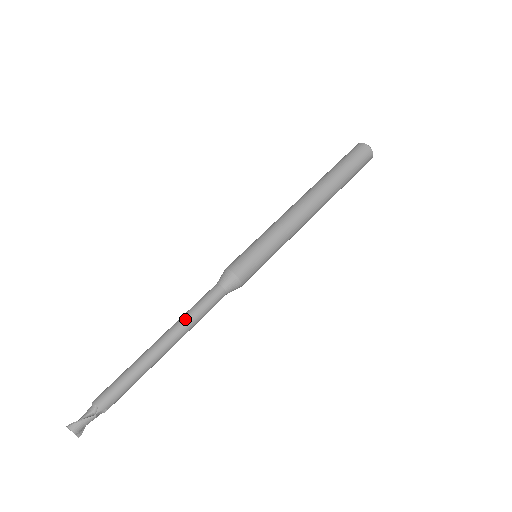
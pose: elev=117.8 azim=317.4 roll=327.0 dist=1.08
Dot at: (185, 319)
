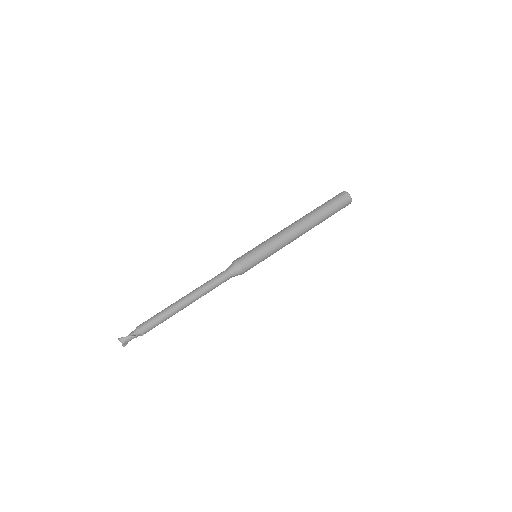
Dot at: (202, 288)
